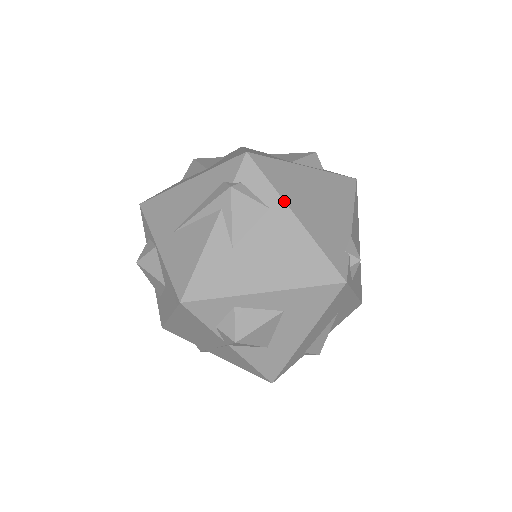
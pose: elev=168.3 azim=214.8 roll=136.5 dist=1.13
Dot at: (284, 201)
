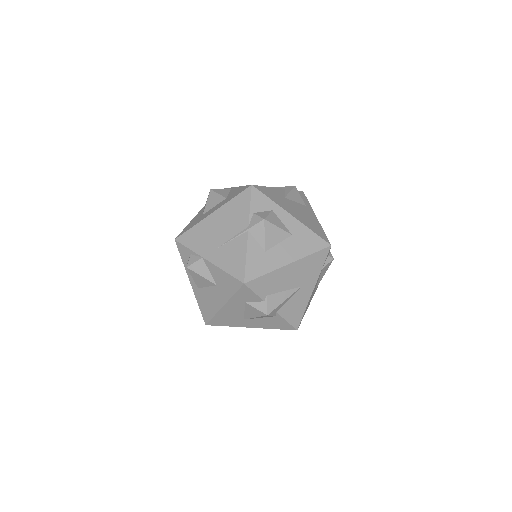
Dot at: occluded
